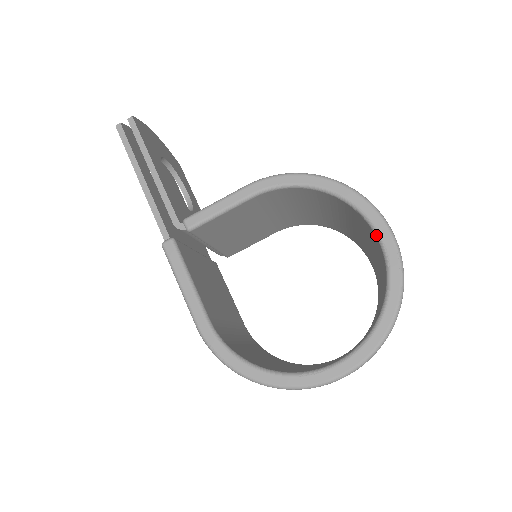
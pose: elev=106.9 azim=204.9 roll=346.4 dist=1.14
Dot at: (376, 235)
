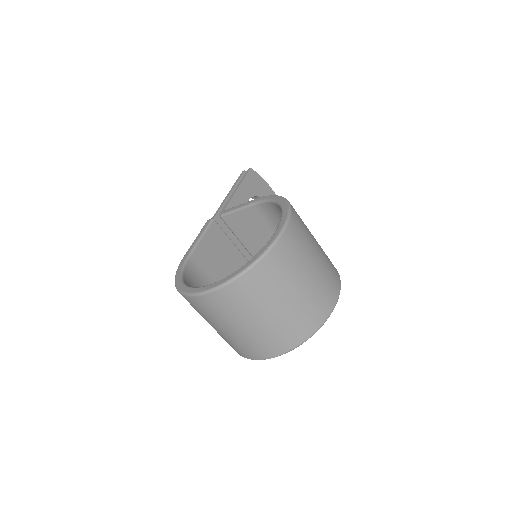
Dot at: (277, 228)
